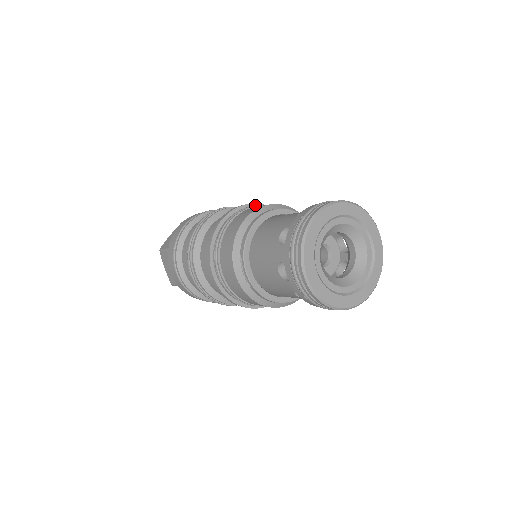
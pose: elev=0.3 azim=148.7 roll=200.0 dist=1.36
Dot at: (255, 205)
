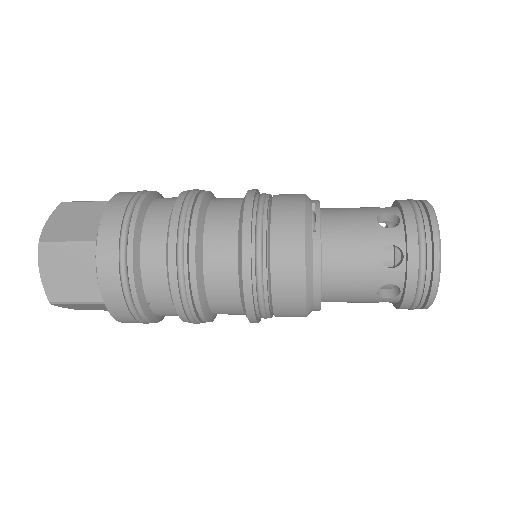
Dot at: occluded
